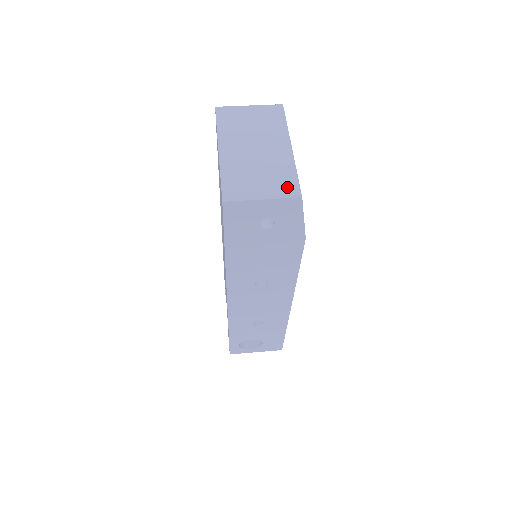
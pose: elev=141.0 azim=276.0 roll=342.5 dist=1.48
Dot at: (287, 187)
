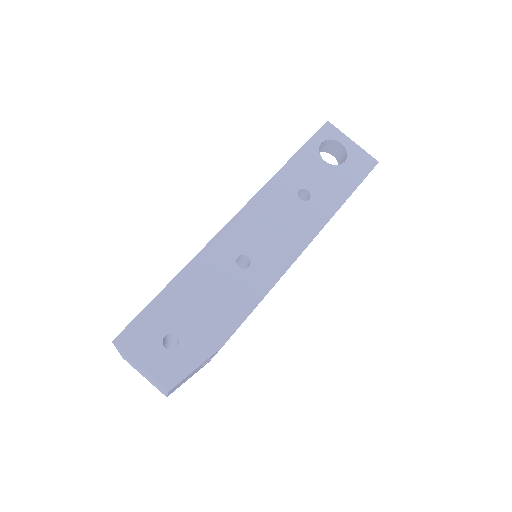
Dot at: (159, 390)
